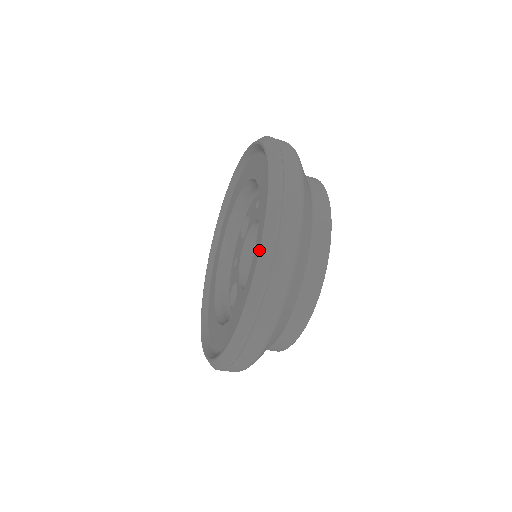
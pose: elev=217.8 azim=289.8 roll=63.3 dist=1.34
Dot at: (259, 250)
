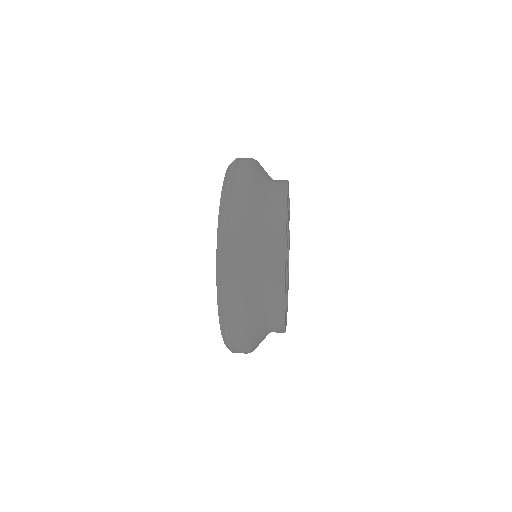
Dot at: (222, 337)
